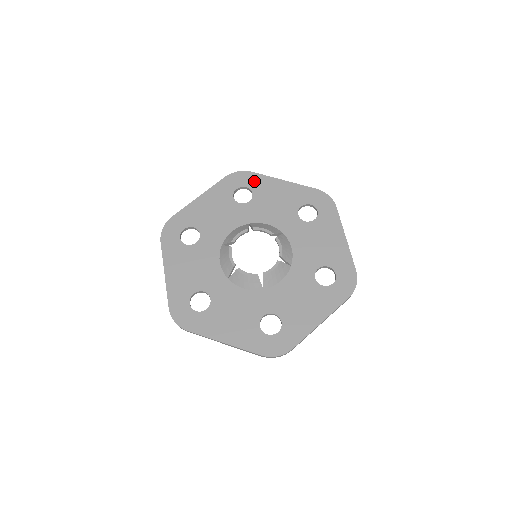
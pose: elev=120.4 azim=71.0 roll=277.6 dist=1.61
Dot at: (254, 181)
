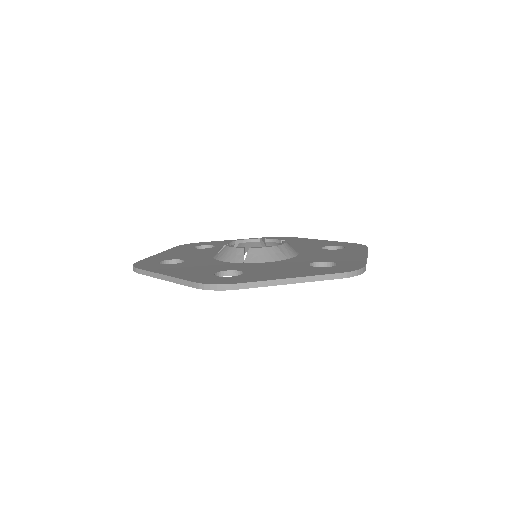
Dot at: (207, 243)
